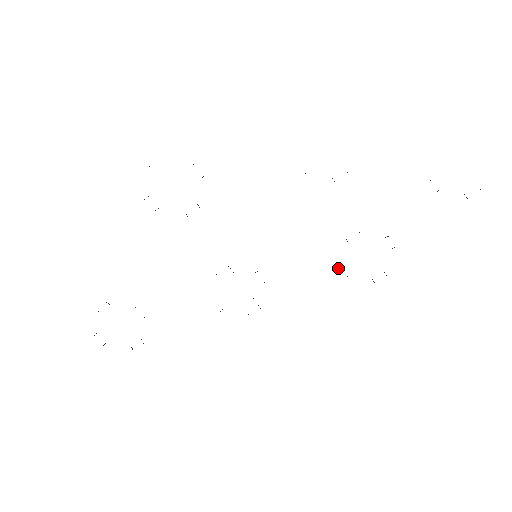
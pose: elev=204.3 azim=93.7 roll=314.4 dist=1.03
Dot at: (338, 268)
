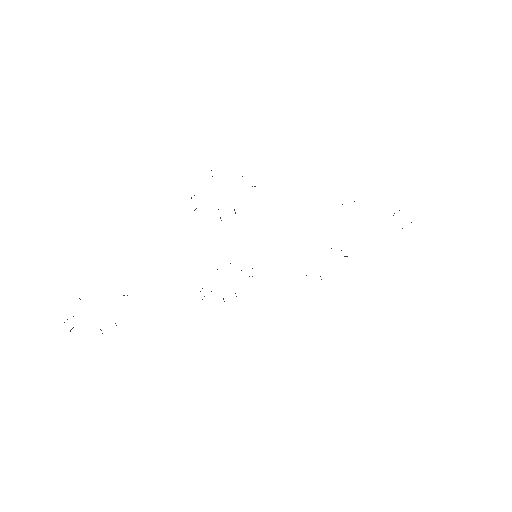
Dot at: occluded
